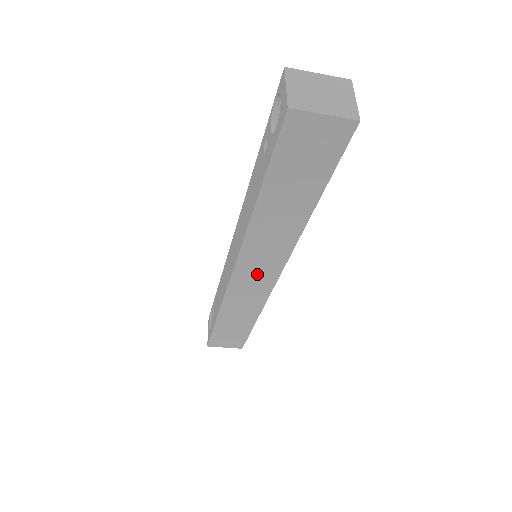
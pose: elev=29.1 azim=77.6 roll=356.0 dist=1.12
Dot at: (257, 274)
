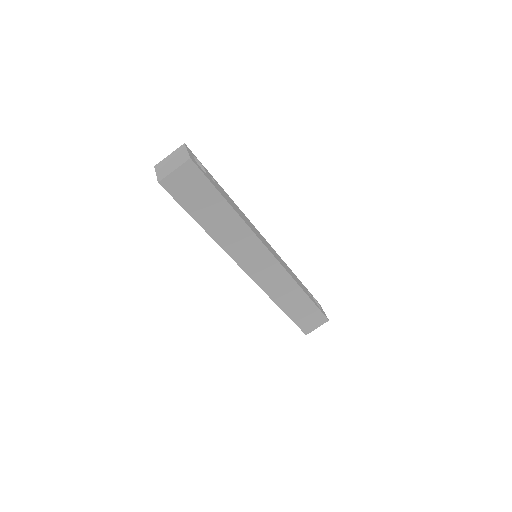
Dot at: (261, 265)
